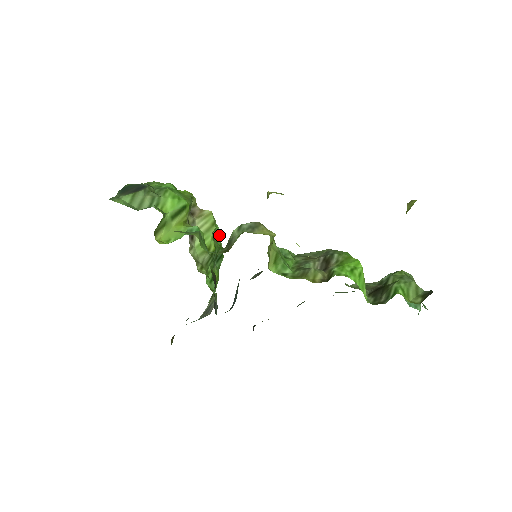
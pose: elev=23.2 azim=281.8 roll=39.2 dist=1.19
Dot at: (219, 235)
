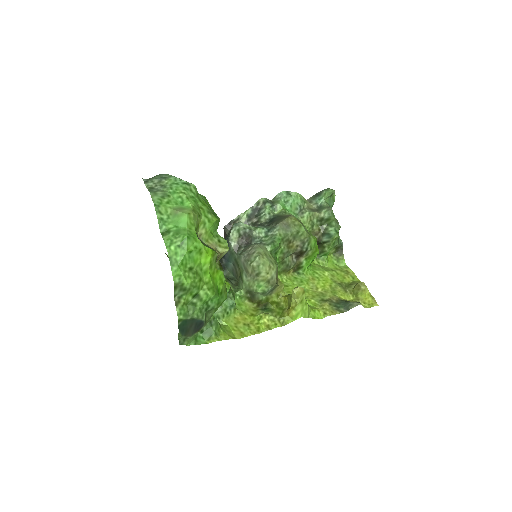
Dot at: occluded
